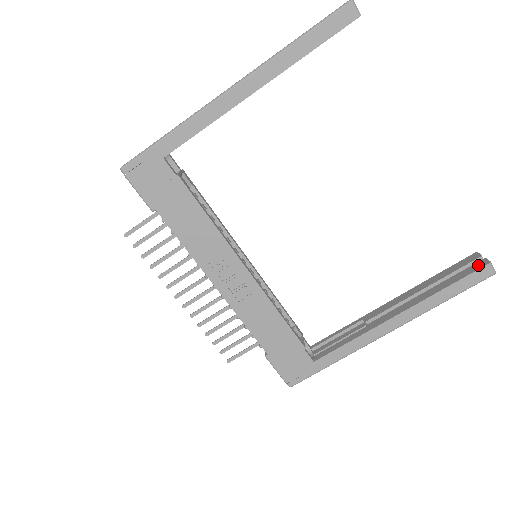
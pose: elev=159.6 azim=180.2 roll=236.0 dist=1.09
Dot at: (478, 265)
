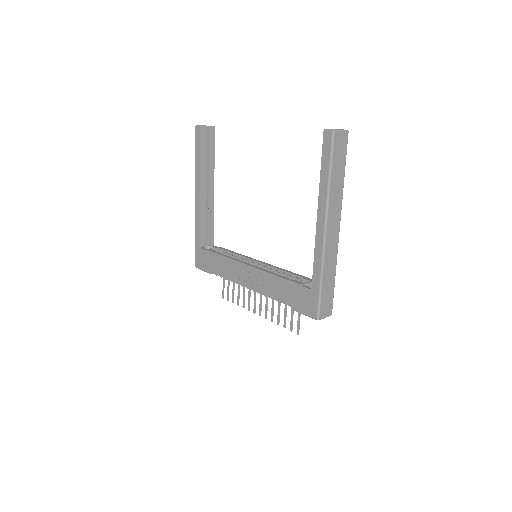
Dot at: occluded
